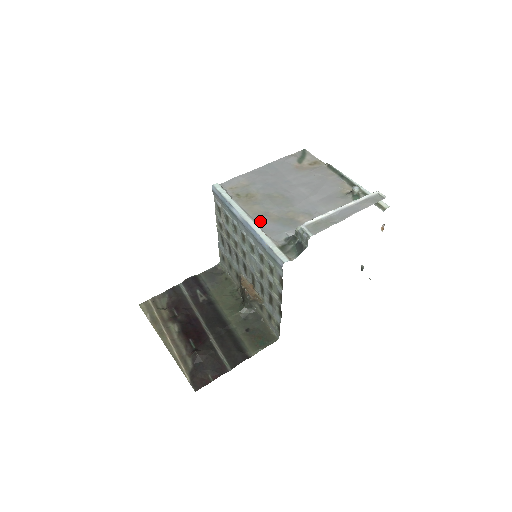
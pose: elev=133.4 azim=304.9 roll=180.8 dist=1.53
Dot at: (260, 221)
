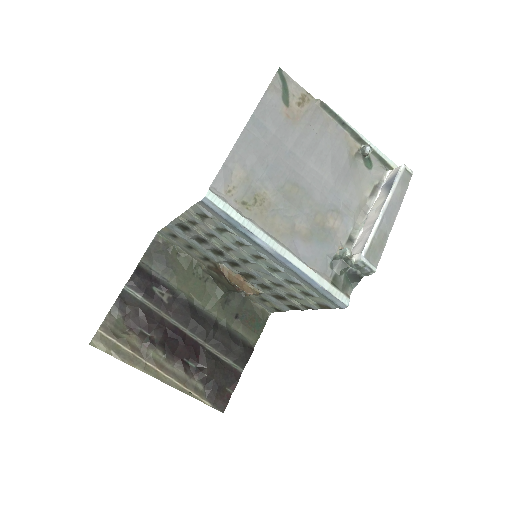
Dot at: (295, 247)
